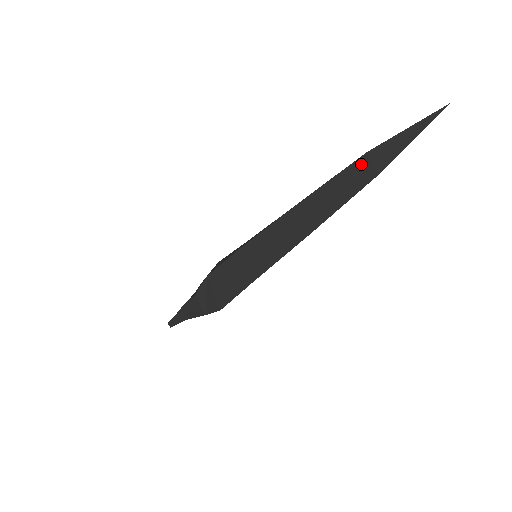
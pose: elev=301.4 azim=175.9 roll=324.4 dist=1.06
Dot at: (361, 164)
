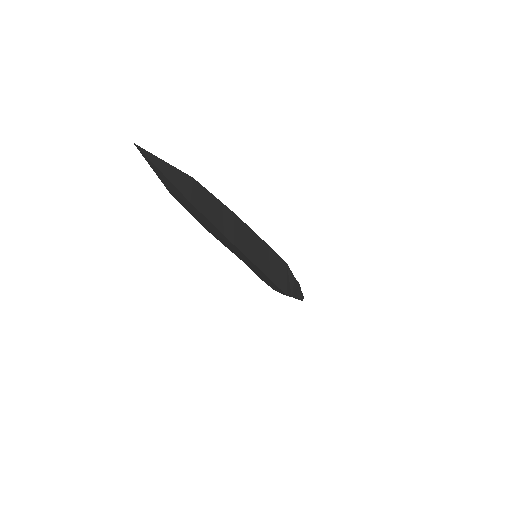
Dot at: (180, 201)
